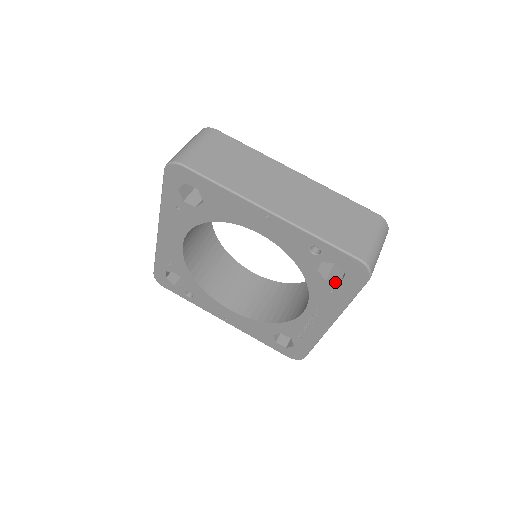
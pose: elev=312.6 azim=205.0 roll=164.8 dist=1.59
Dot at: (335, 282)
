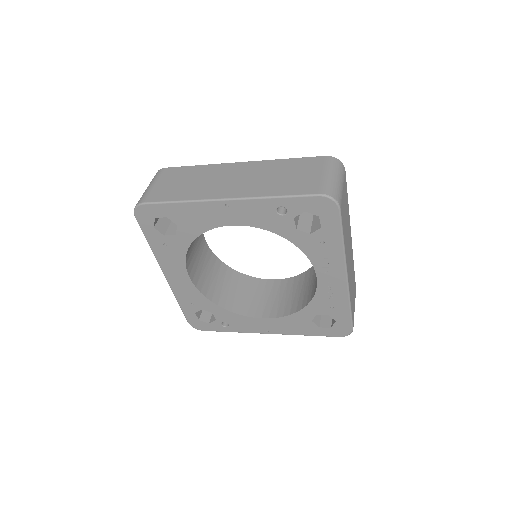
Dot at: (317, 230)
